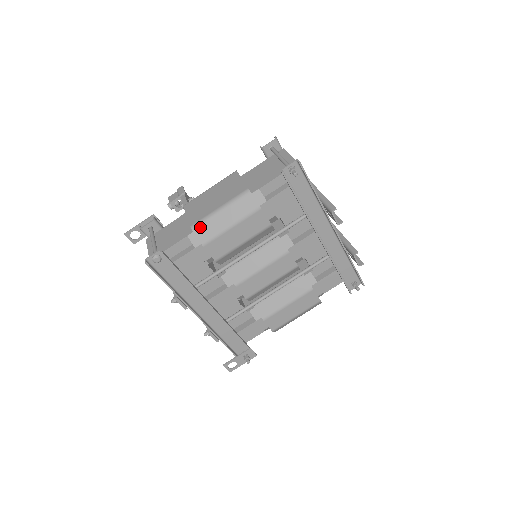
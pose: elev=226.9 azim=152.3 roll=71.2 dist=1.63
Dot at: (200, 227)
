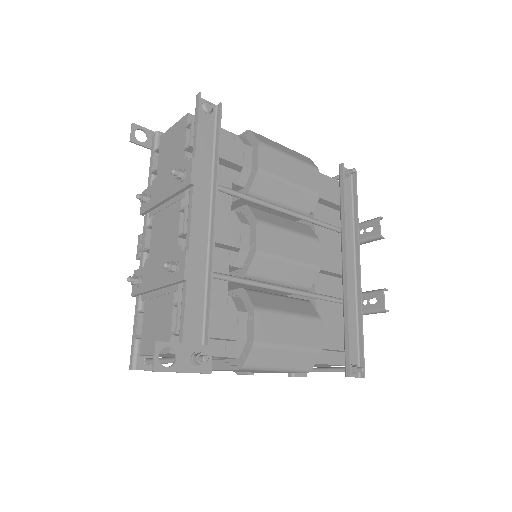
Dot at: (259, 135)
